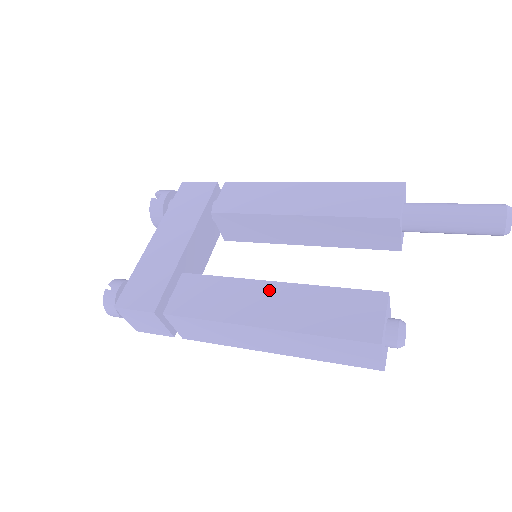
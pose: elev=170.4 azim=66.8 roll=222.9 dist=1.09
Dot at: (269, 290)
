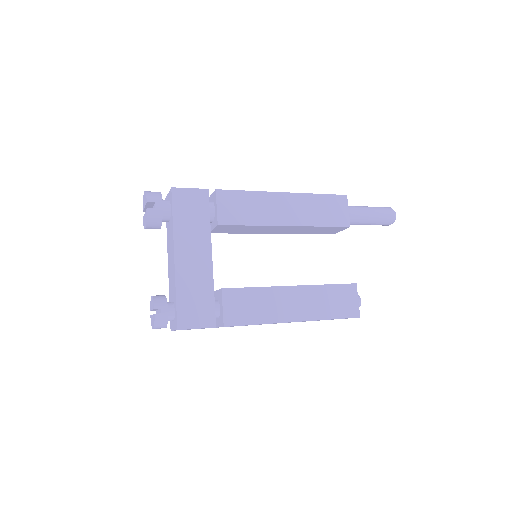
Dot at: (291, 293)
